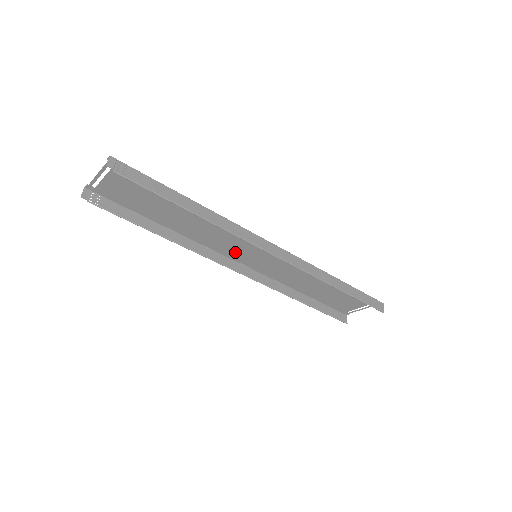
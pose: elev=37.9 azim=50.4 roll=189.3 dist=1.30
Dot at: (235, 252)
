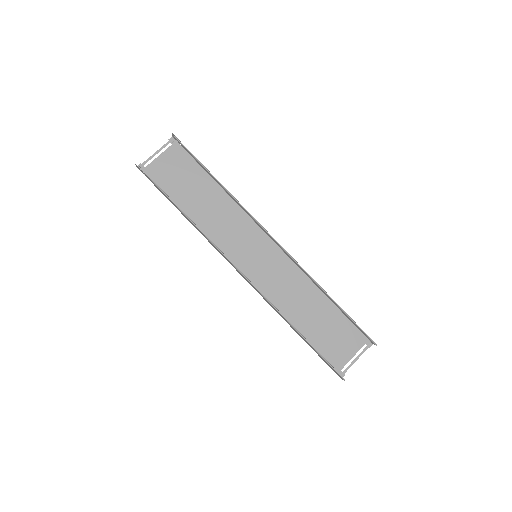
Dot at: (237, 254)
